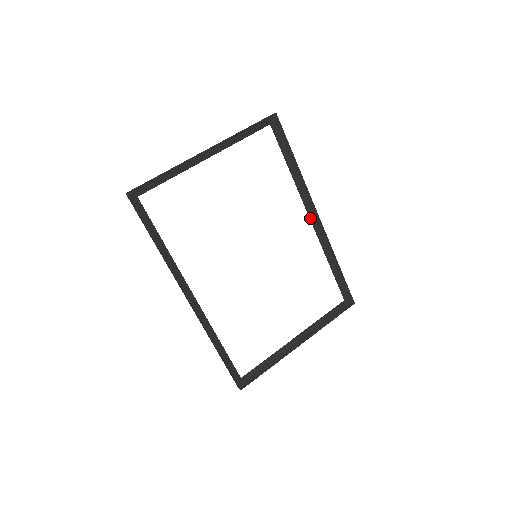
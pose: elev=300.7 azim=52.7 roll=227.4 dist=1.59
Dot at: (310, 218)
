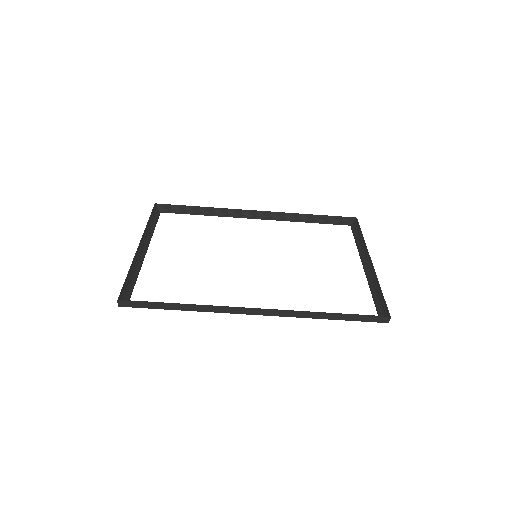
Dot at: (255, 218)
